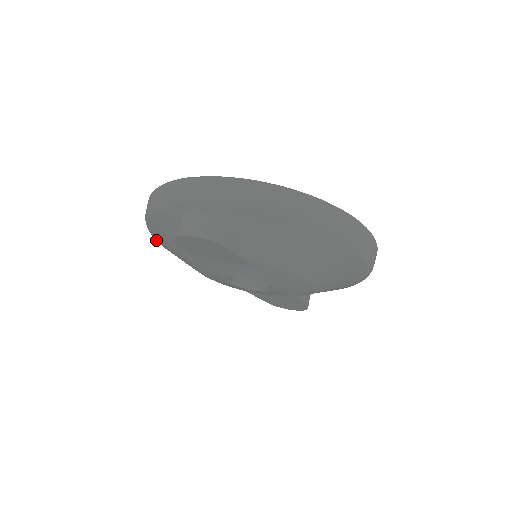
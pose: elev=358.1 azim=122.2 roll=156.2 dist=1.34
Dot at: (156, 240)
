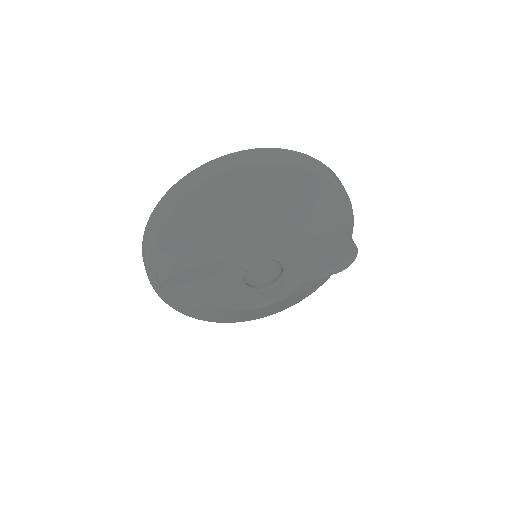
Dot at: (223, 322)
